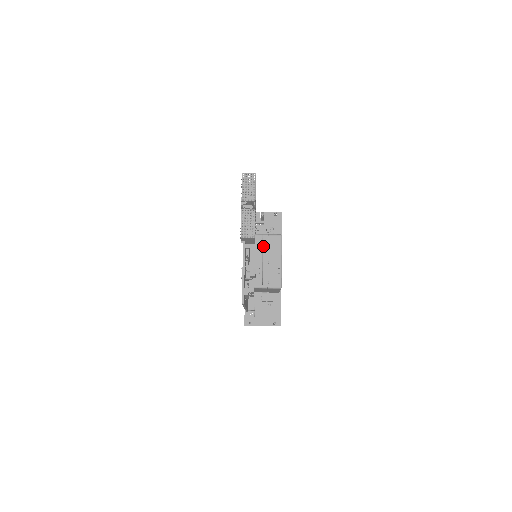
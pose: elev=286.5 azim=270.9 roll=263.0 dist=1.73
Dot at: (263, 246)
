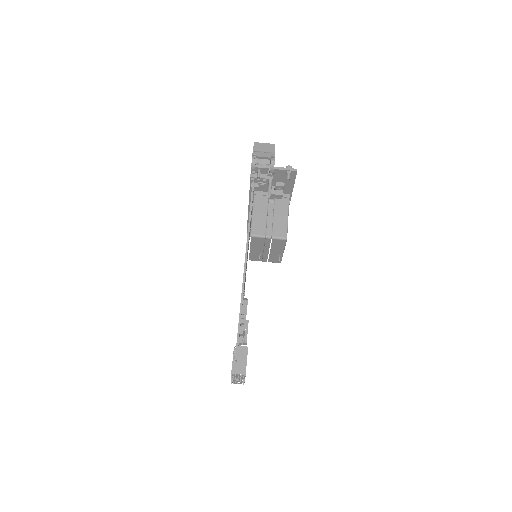
Dot at: (265, 244)
